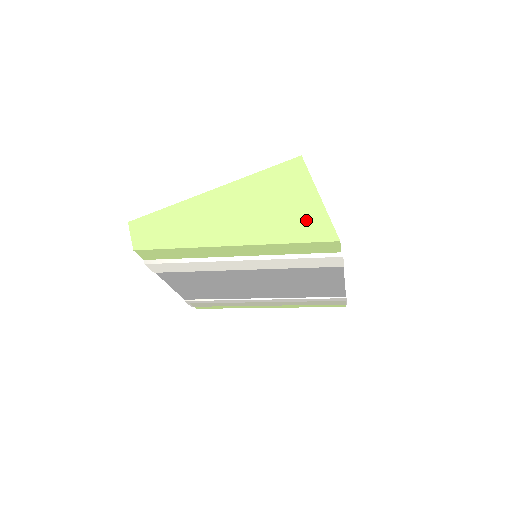
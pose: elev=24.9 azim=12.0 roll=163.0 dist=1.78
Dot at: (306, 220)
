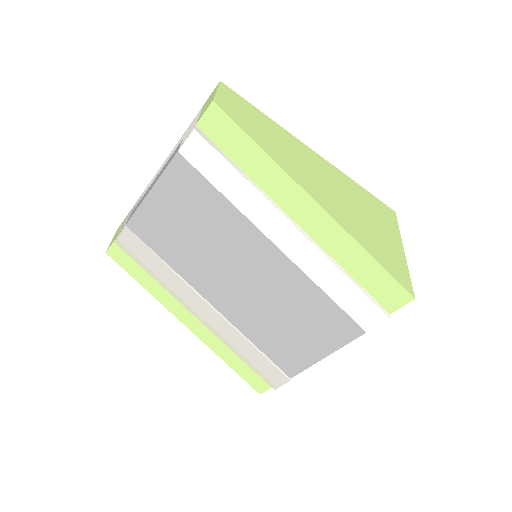
Dot at: (390, 255)
